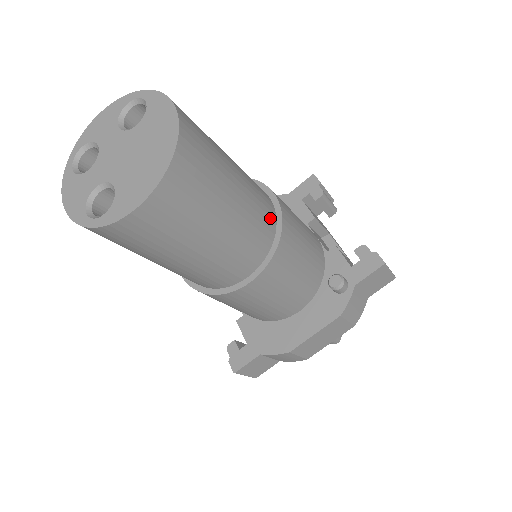
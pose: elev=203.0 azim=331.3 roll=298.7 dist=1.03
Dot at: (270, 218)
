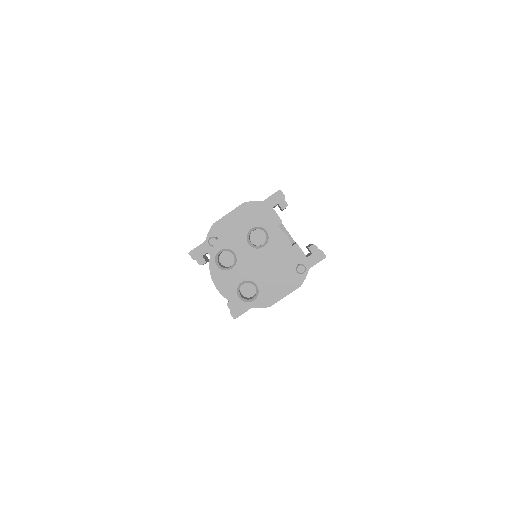
Dot at: occluded
